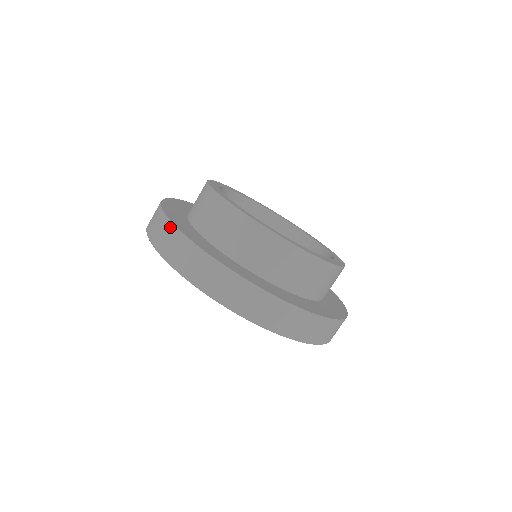
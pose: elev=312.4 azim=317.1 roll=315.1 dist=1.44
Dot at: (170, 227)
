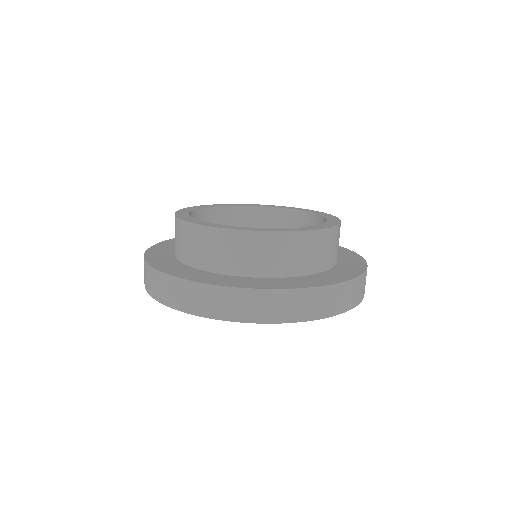
Dot at: (221, 291)
